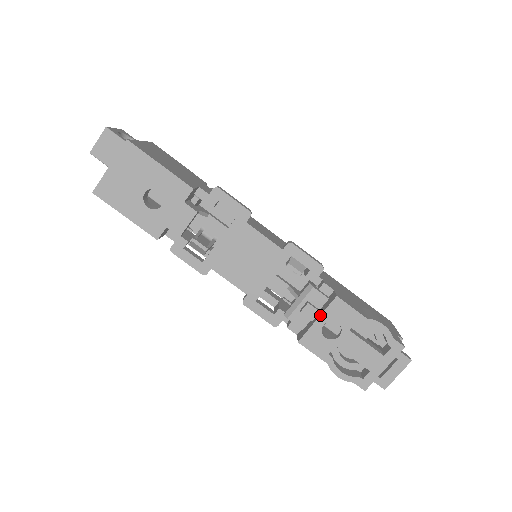
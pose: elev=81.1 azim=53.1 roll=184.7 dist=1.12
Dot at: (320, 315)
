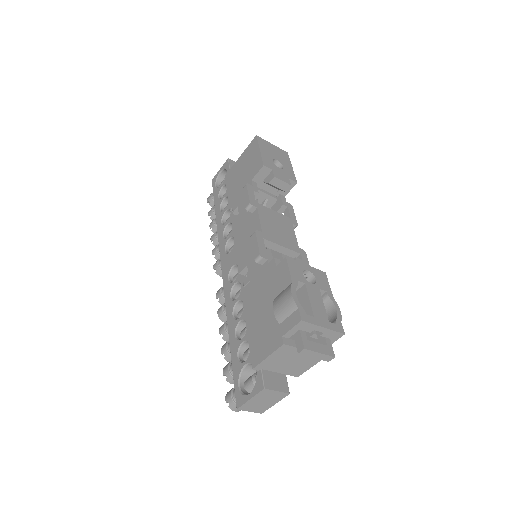
Dot at: (310, 266)
